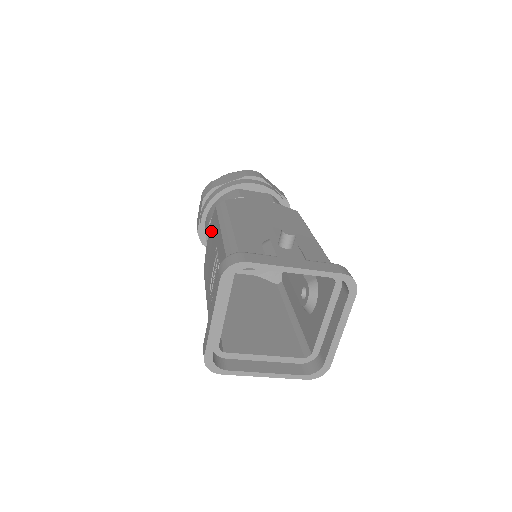
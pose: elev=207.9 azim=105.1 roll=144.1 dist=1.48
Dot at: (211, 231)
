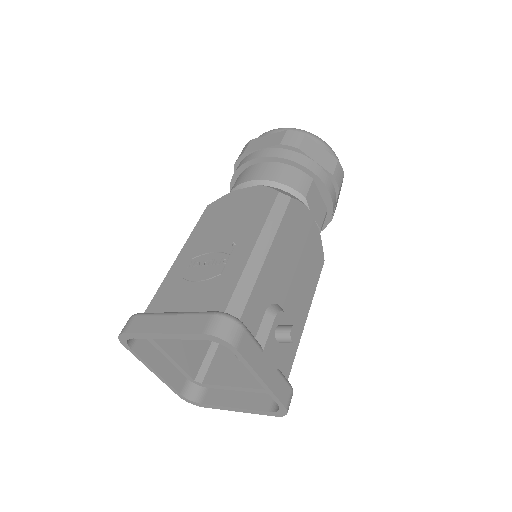
Dot at: (251, 199)
